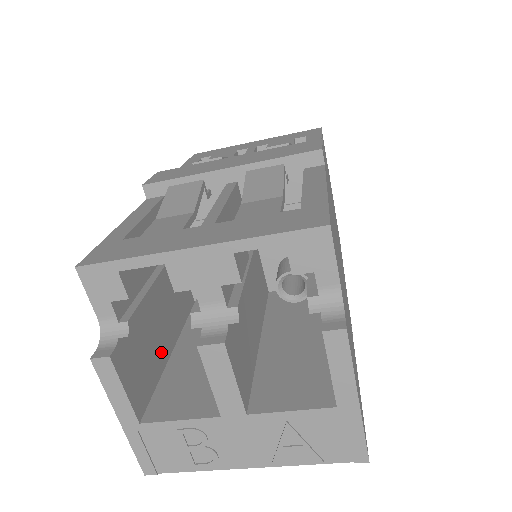
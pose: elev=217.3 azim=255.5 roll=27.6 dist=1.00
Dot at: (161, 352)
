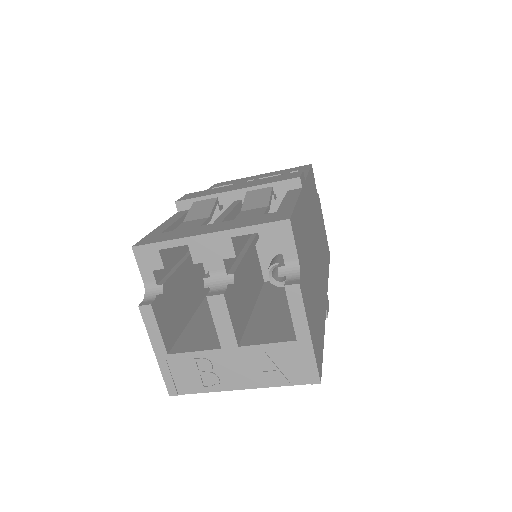
Dot at: (184, 315)
